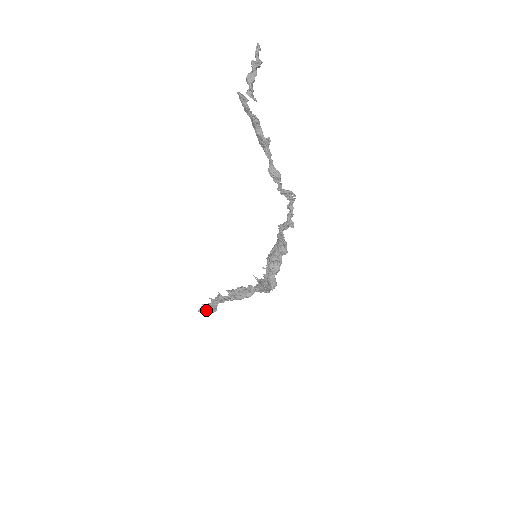
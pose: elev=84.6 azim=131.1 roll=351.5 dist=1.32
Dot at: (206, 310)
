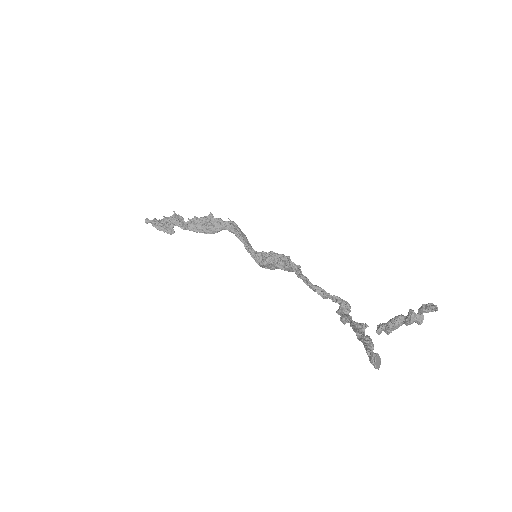
Dot at: (158, 226)
